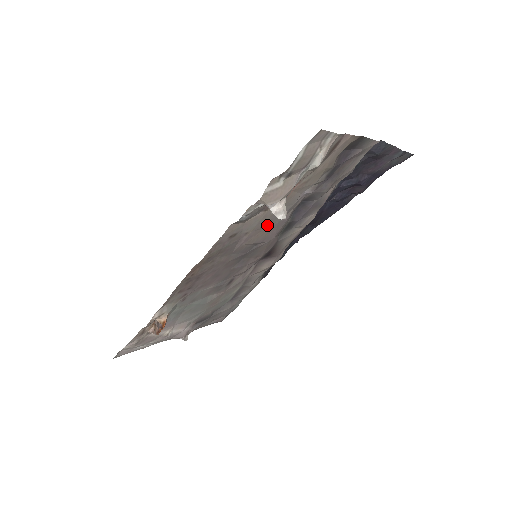
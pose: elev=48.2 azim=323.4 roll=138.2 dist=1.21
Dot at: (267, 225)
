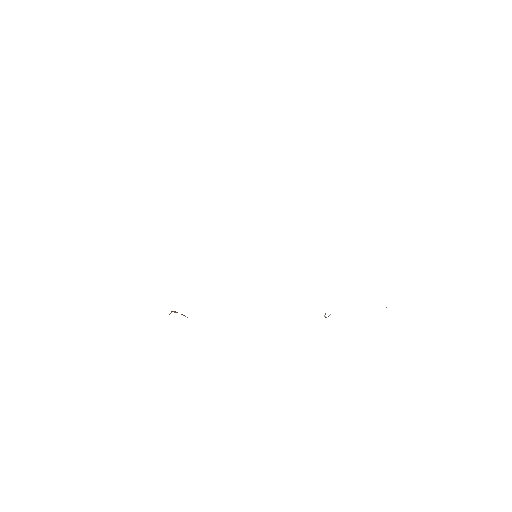
Dot at: occluded
